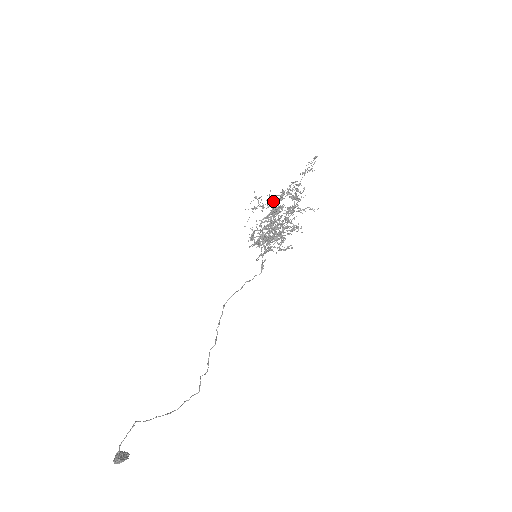
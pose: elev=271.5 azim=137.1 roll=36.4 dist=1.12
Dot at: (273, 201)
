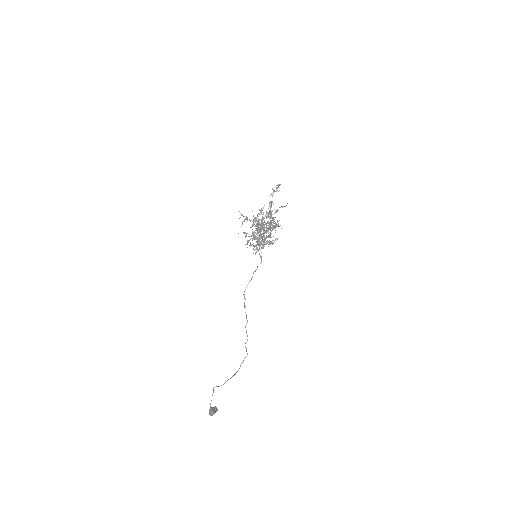
Dot at: occluded
